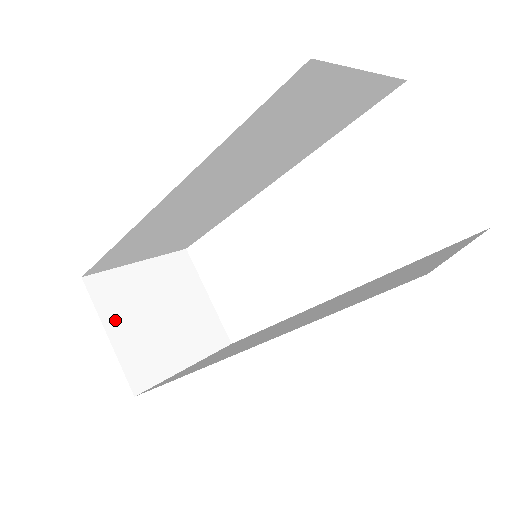
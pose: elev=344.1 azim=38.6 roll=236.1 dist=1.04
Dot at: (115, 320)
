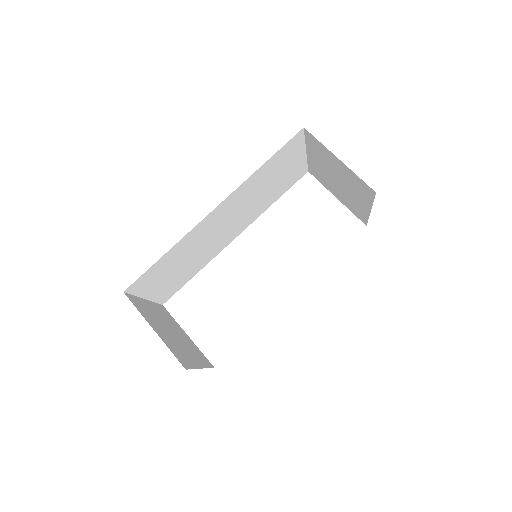
Dot at: (152, 323)
